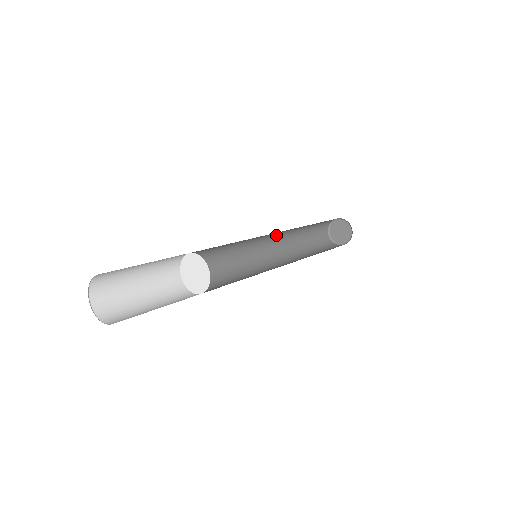
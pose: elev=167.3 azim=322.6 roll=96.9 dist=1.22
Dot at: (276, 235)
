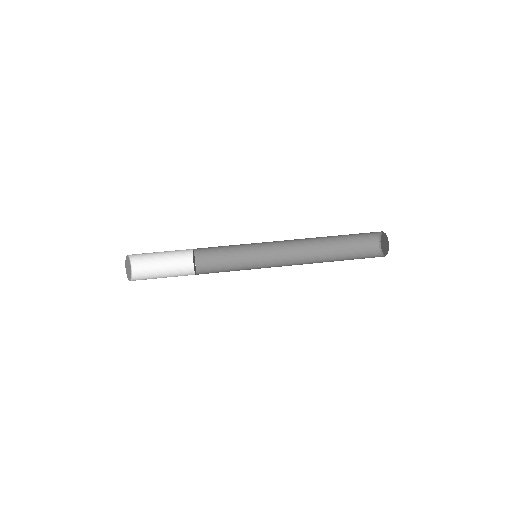
Dot at: occluded
